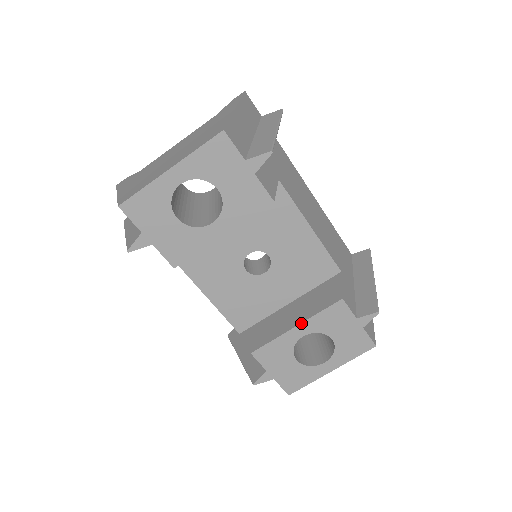
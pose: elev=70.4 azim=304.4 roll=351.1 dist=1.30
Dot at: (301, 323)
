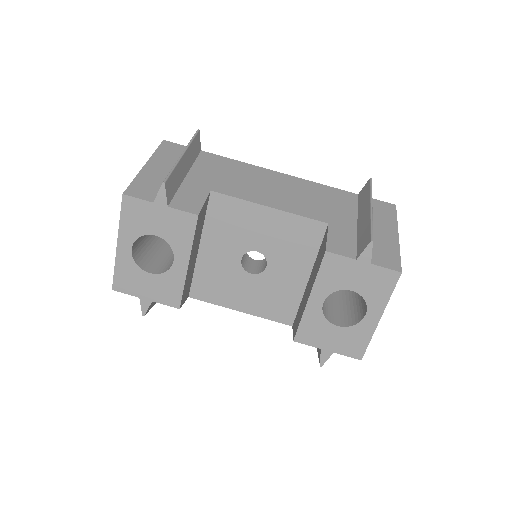
Dot at: (310, 293)
